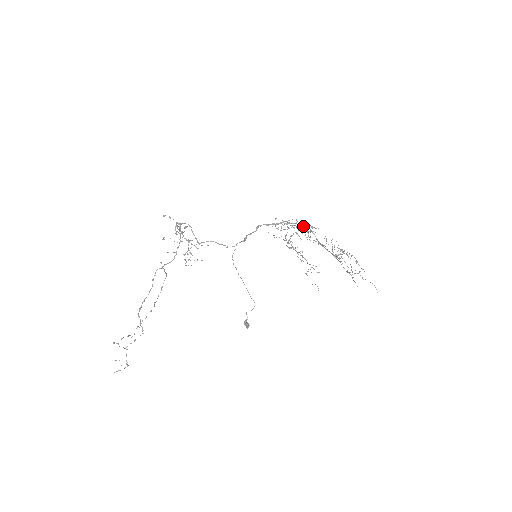
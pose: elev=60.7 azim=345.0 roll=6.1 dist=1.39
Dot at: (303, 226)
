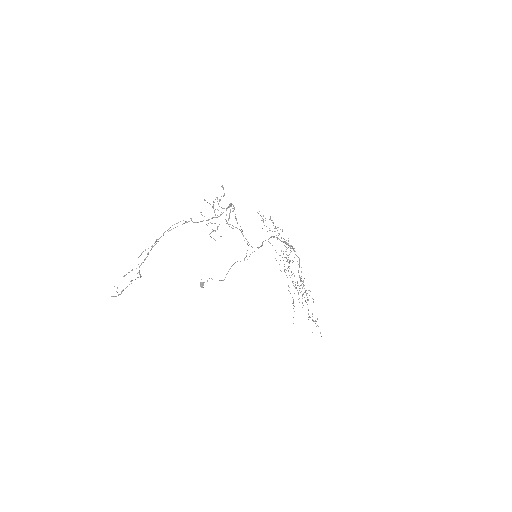
Dot at: occluded
